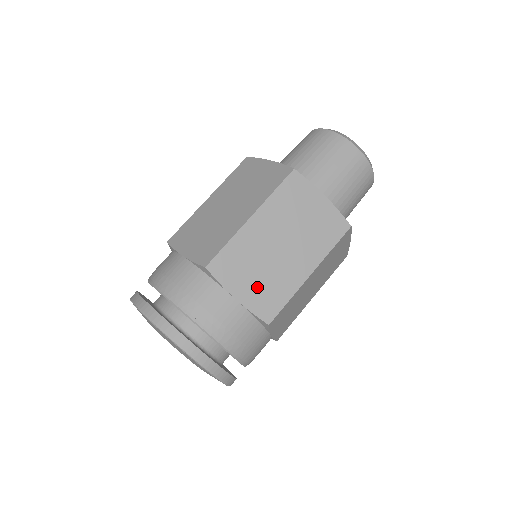
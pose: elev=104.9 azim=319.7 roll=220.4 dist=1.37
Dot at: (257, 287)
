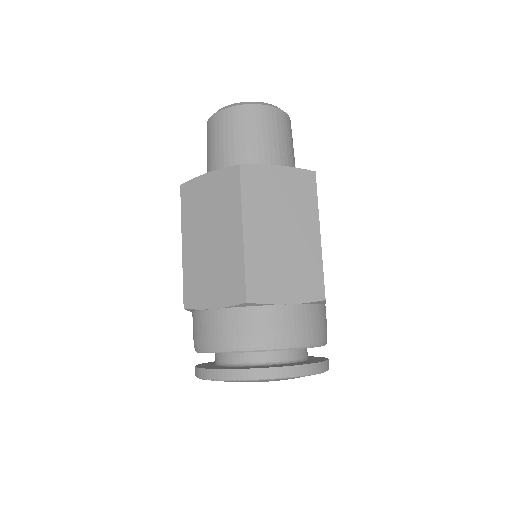
Dot at: (294, 281)
